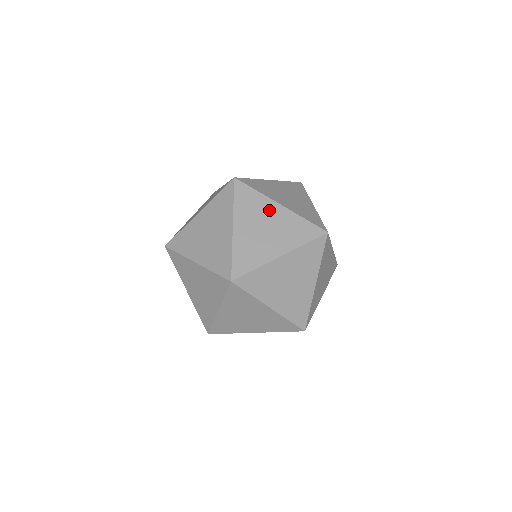
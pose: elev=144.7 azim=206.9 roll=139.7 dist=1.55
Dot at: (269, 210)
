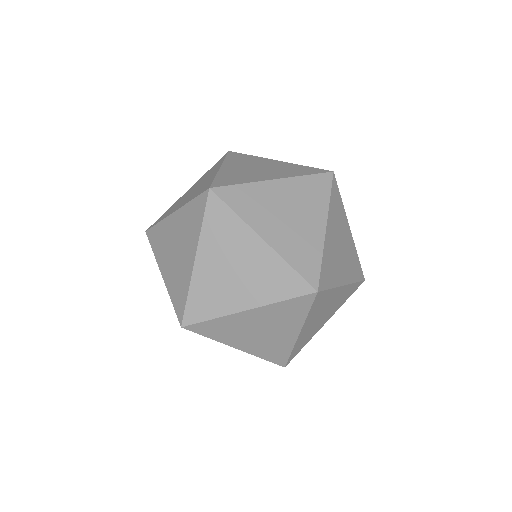
Dot at: (314, 215)
